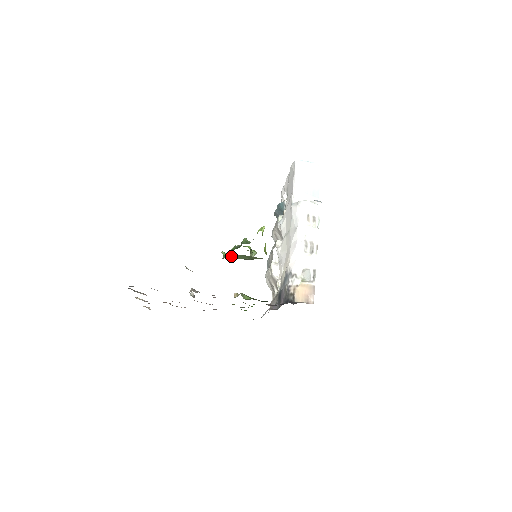
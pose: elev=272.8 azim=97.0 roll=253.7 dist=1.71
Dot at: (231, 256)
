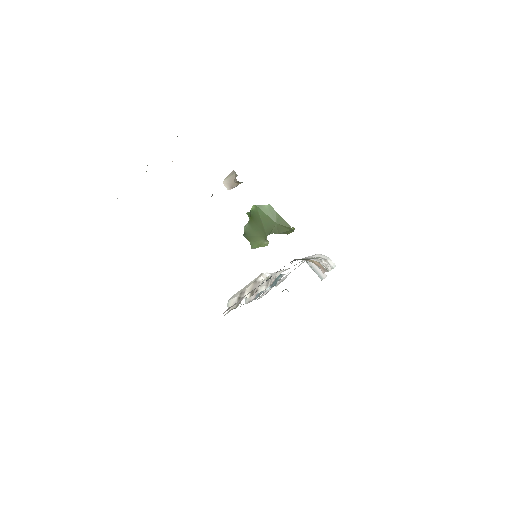
Dot at: (265, 207)
